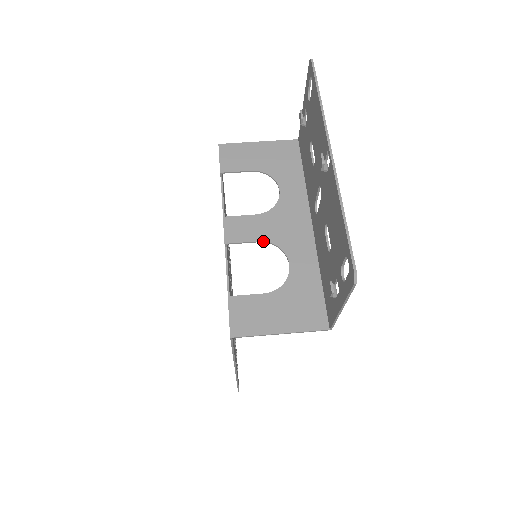
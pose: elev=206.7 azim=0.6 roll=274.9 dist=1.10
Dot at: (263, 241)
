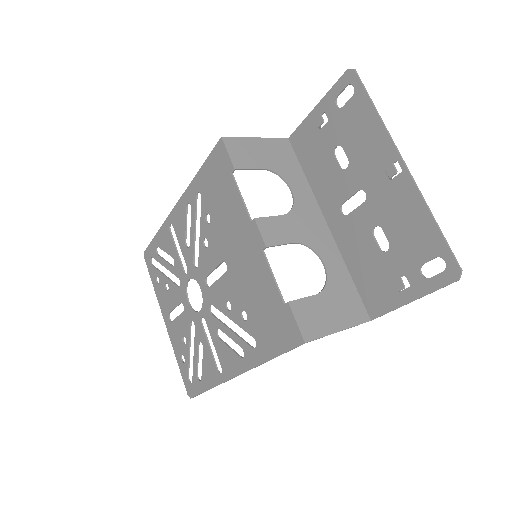
Dot at: (297, 242)
